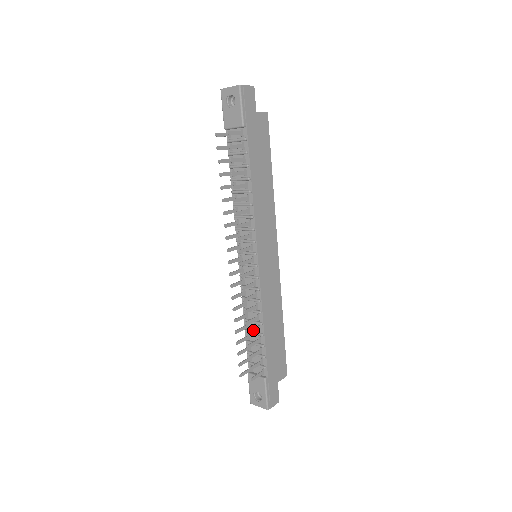
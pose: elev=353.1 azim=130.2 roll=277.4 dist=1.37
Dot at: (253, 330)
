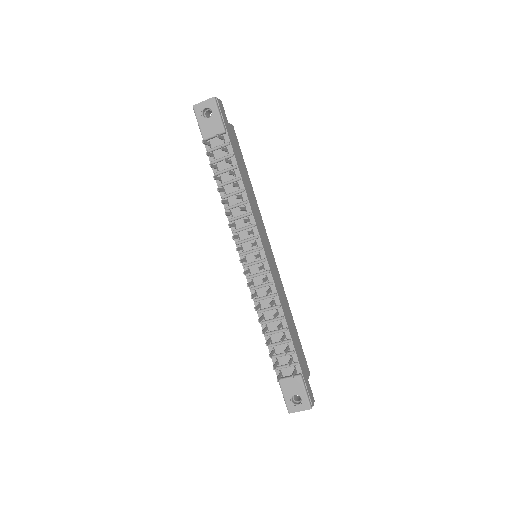
Dot at: (279, 325)
